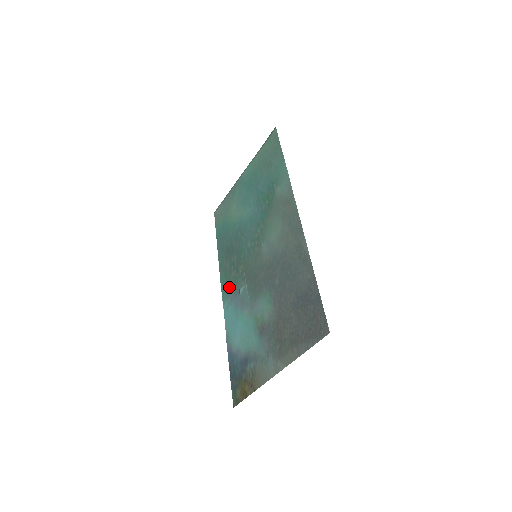
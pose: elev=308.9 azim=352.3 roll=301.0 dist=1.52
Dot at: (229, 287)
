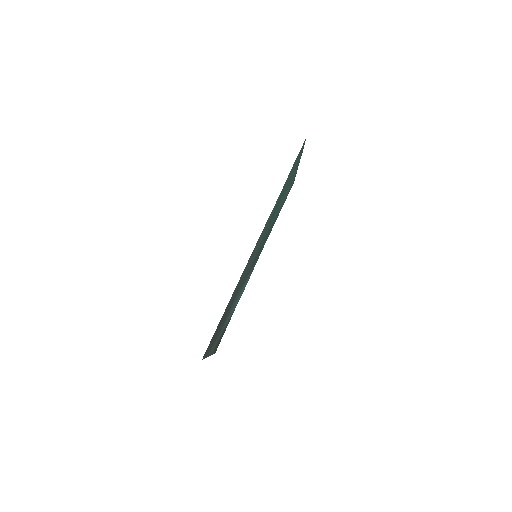
Dot at: occluded
